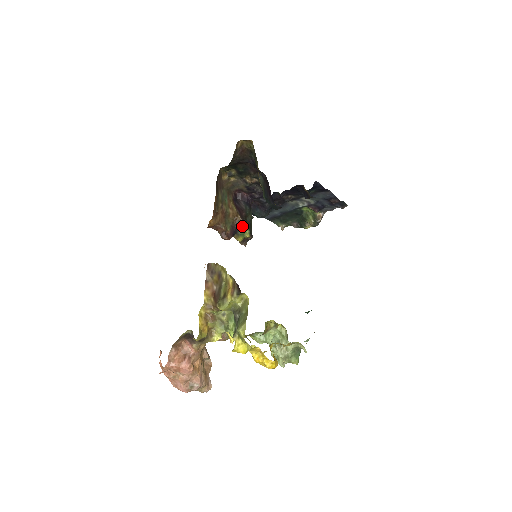
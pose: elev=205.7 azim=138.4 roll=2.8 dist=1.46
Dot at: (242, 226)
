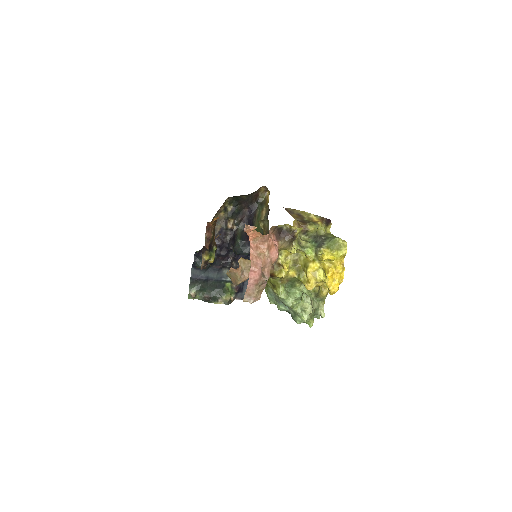
Dot at: (215, 248)
